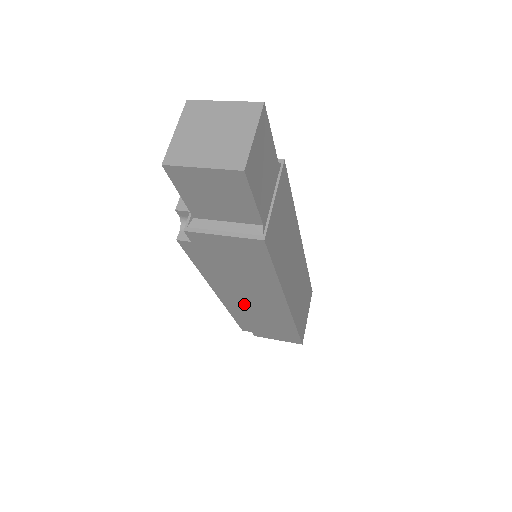
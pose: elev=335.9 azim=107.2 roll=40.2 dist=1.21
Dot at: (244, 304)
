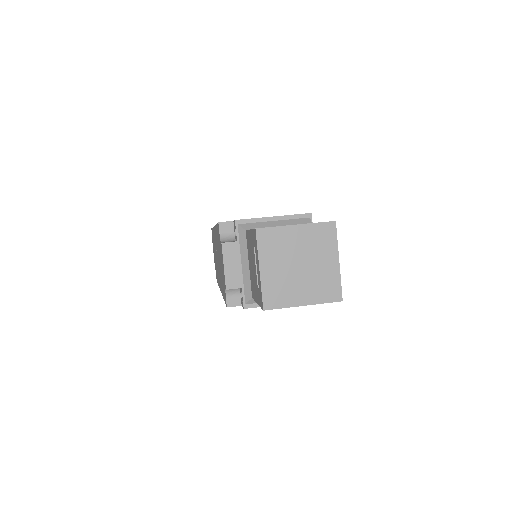
Dot at: occluded
